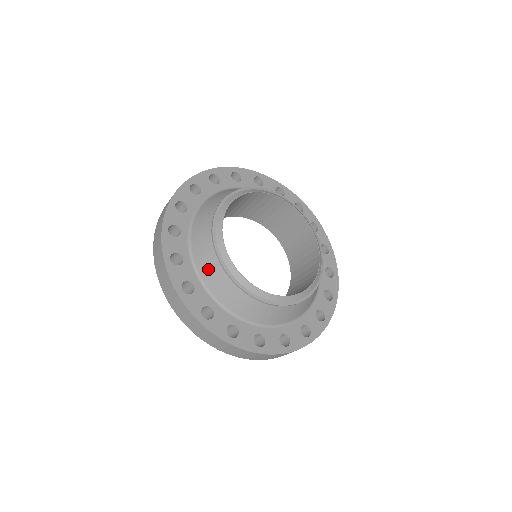
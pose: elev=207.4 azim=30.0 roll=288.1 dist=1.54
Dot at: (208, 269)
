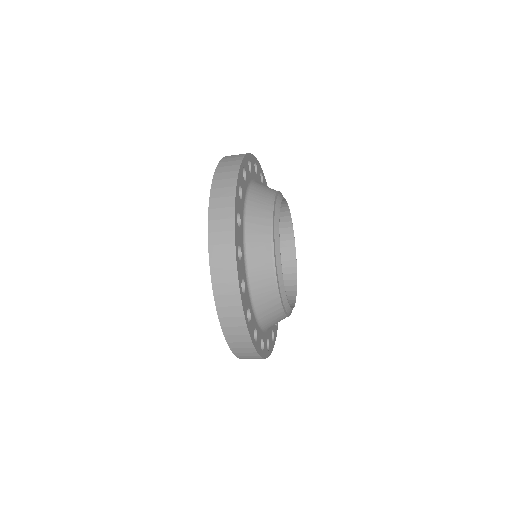
Dot at: (257, 222)
